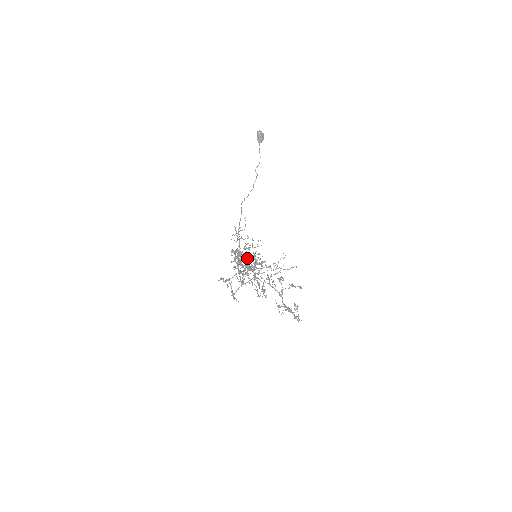
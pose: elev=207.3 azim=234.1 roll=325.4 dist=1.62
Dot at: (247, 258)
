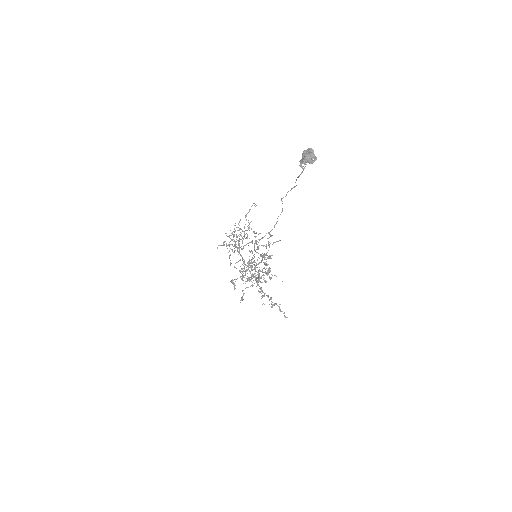
Dot at: occluded
